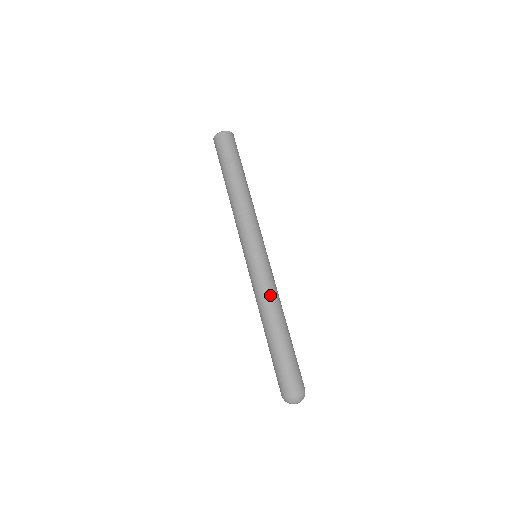
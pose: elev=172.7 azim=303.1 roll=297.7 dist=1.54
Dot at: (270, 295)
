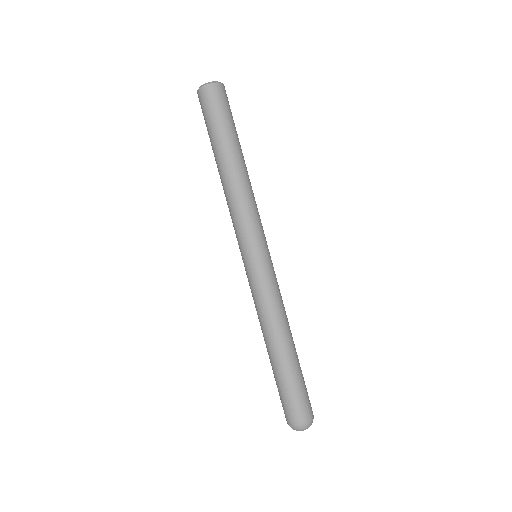
Dot at: (283, 306)
